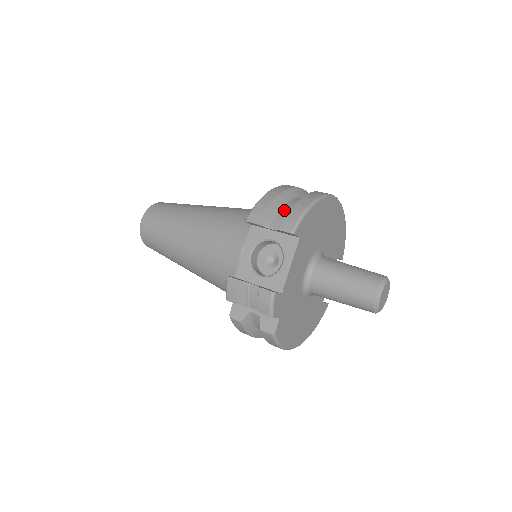
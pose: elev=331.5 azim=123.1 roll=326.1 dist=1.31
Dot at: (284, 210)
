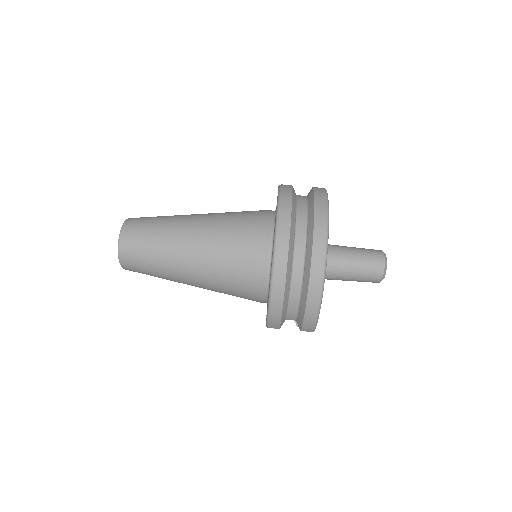
Dot at: (292, 309)
